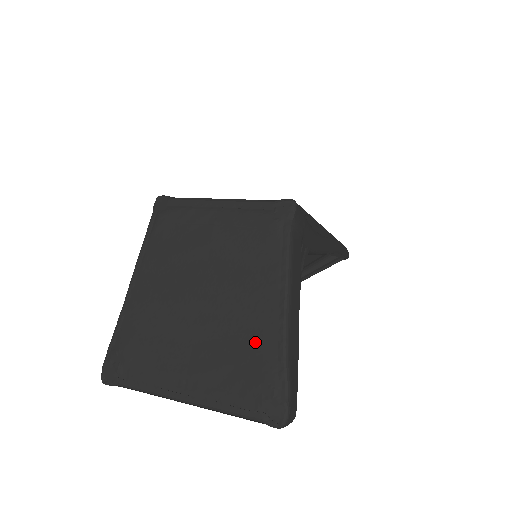
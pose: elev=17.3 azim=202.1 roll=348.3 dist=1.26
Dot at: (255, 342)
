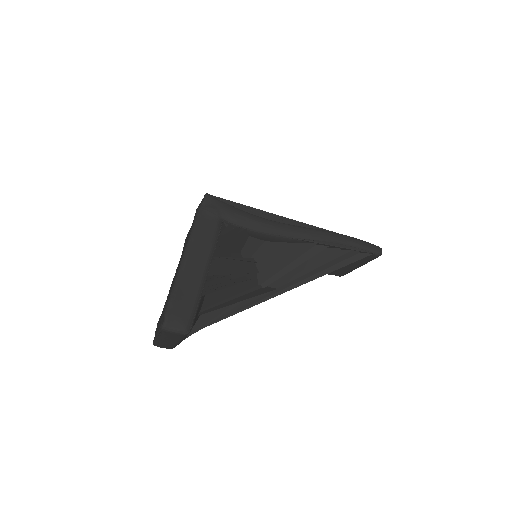
Dot at: occluded
